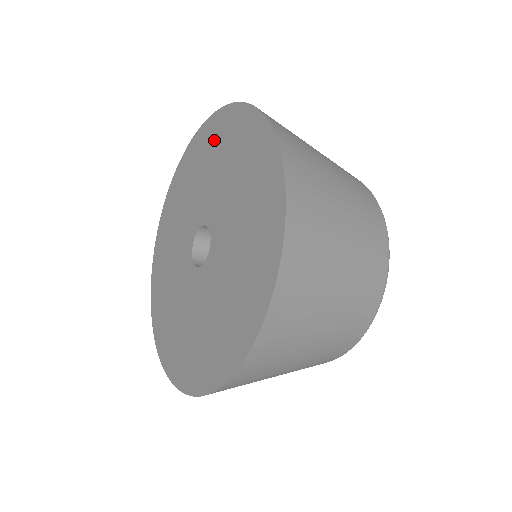
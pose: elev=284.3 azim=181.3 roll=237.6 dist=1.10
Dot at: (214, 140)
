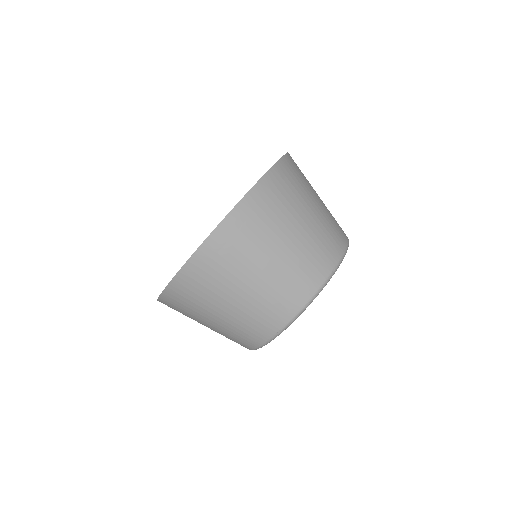
Dot at: occluded
